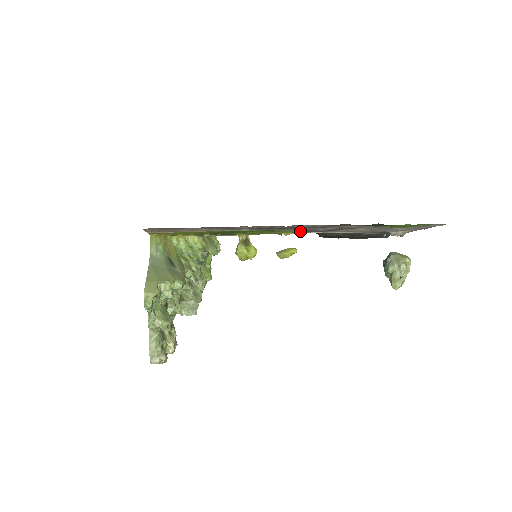
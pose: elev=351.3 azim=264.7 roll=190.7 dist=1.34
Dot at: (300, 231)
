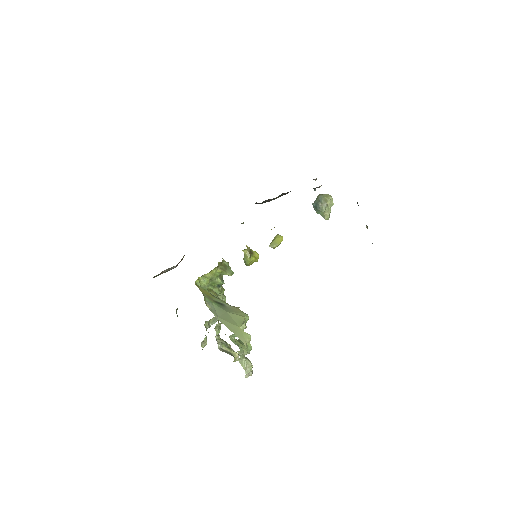
Dot at: occluded
